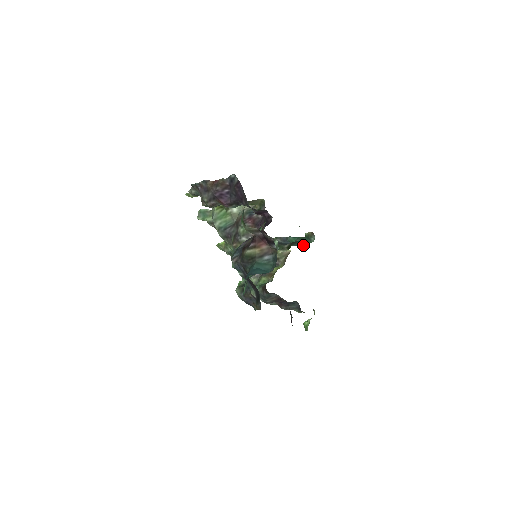
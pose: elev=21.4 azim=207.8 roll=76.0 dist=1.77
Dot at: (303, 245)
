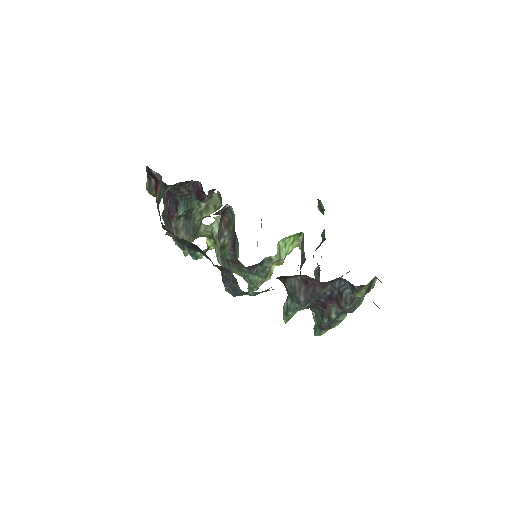
Dot at: occluded
